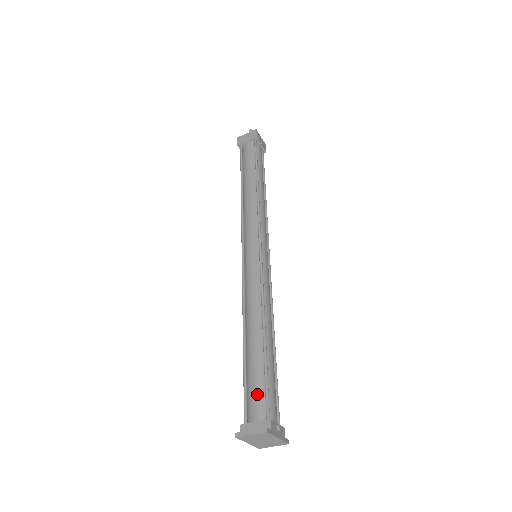
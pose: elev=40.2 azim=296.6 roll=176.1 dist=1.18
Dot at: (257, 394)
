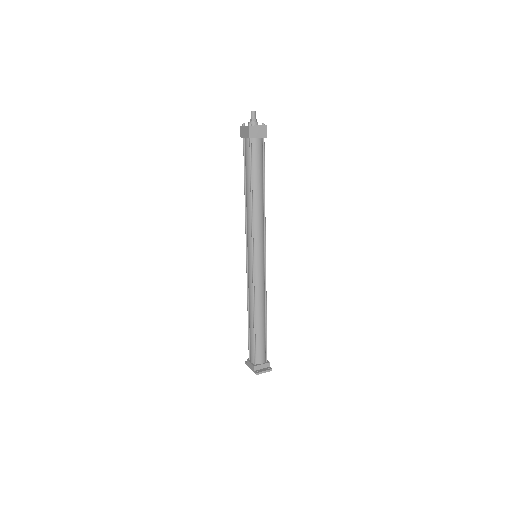
Dot at: (263, 351)
